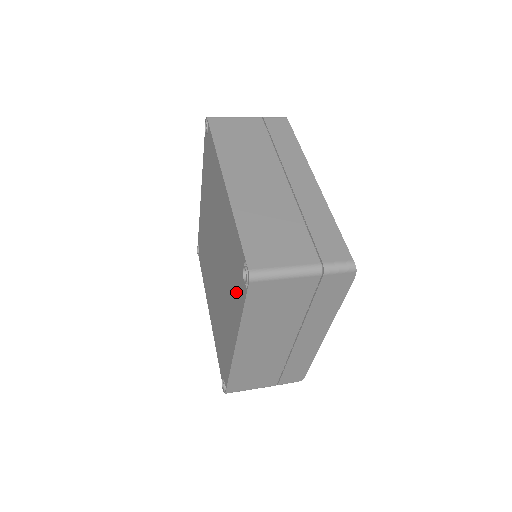
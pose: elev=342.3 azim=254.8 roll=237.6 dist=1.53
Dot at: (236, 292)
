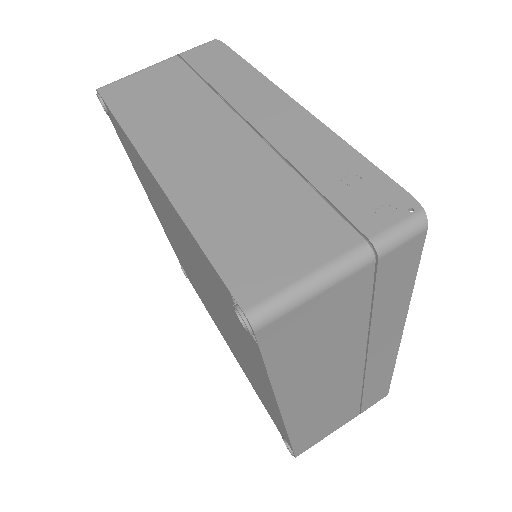
Dot at: occluded
